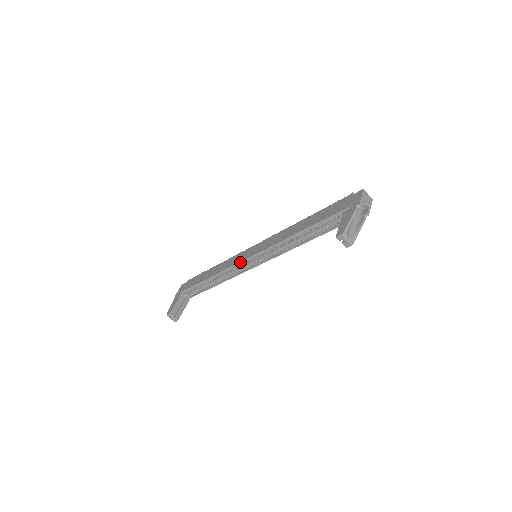
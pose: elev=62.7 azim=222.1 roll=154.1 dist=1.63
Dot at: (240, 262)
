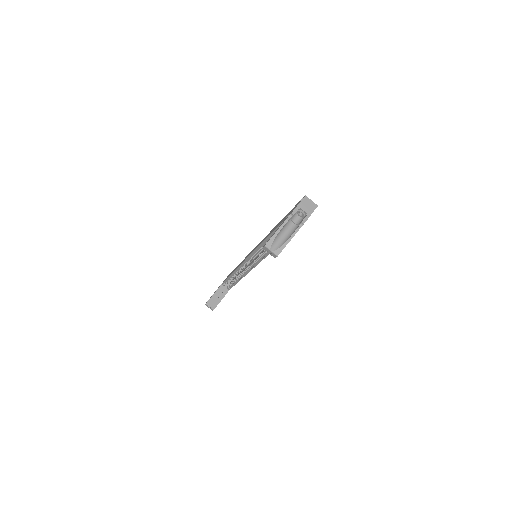
Dot at: (244, 261)
